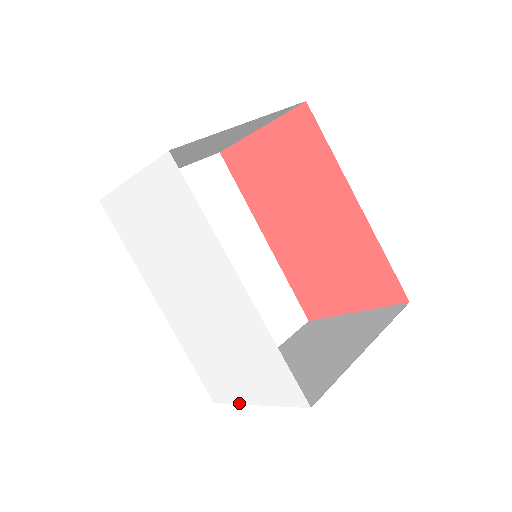
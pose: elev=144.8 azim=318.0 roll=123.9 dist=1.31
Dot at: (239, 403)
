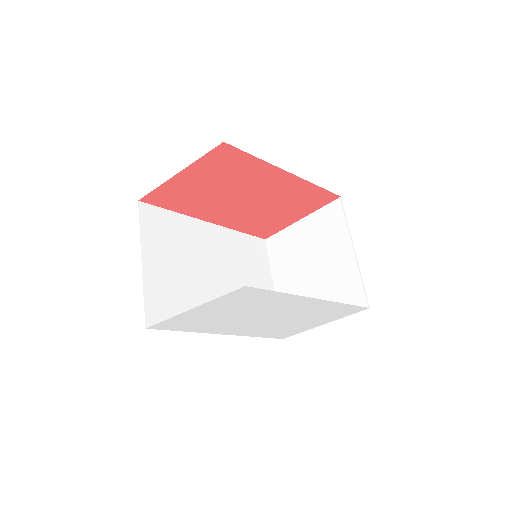
Dot at: occluded
